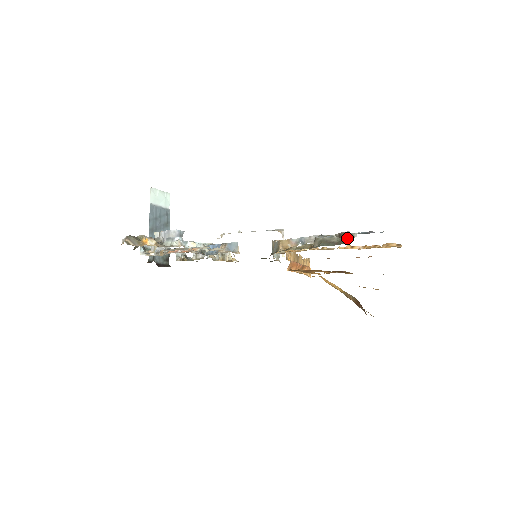
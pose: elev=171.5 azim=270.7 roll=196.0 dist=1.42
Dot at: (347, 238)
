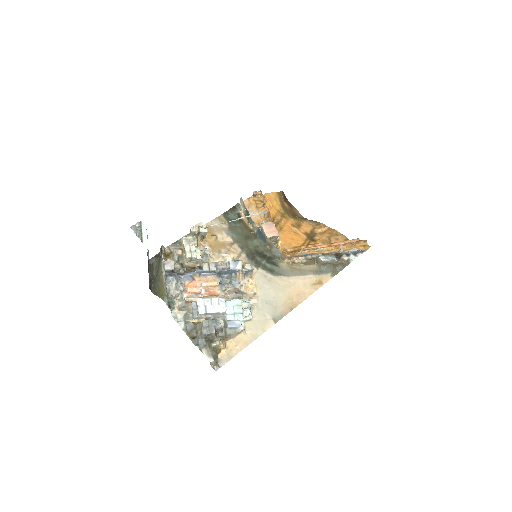
Dot at: (345, 262)
